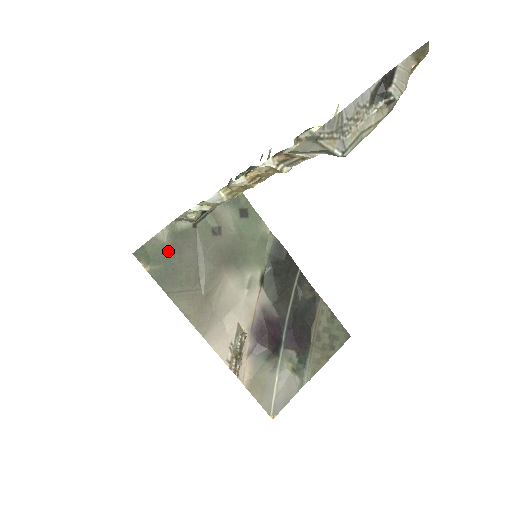
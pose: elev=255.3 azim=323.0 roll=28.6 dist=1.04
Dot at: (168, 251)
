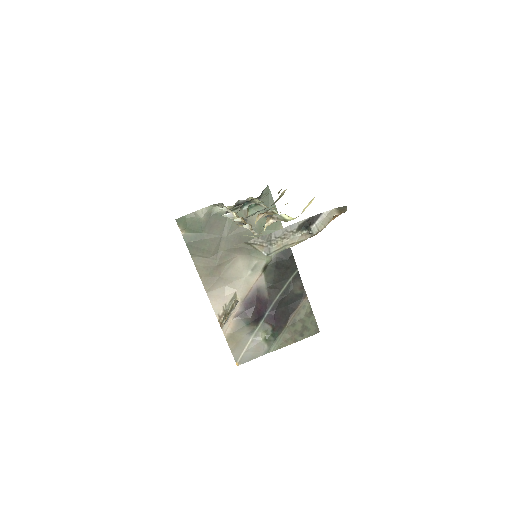
Dot at: (202, 225)
